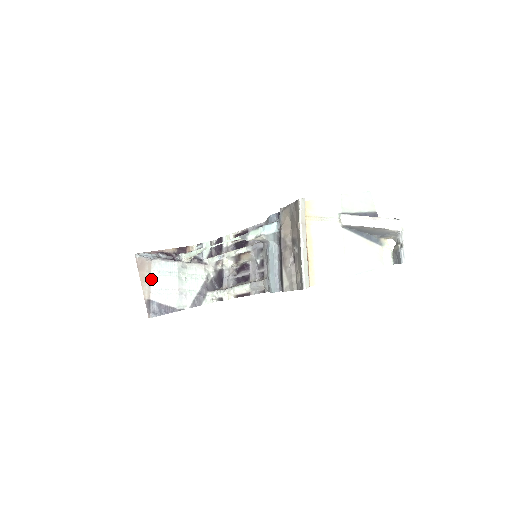
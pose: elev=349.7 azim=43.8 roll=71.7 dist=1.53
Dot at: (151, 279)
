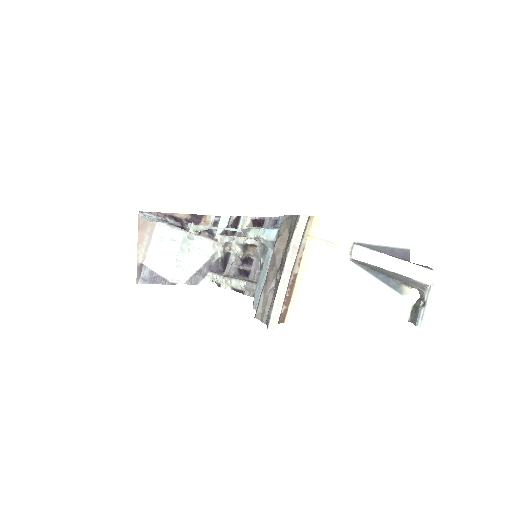
Dot at: (151, 242)
